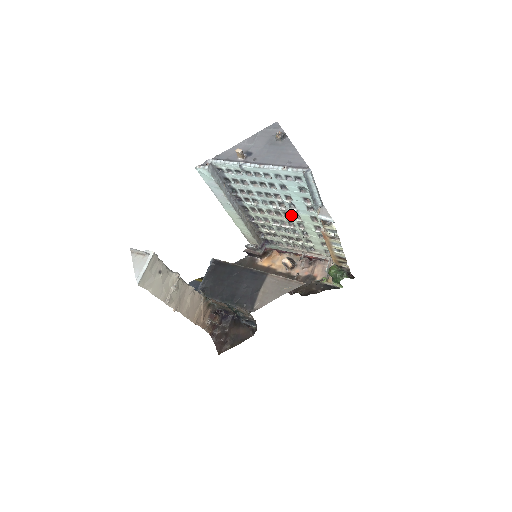
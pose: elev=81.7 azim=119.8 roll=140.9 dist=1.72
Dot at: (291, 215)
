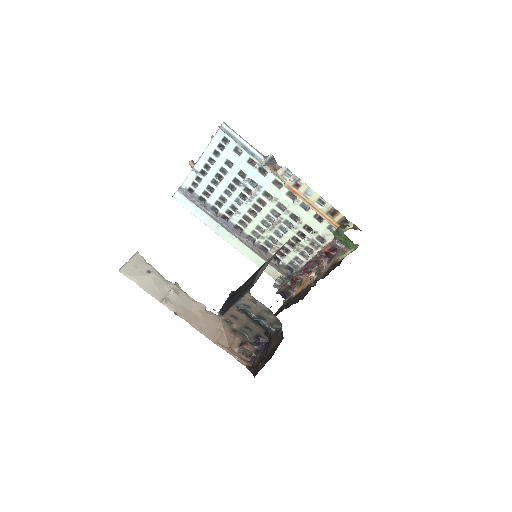
Dot at: (264, 199)
